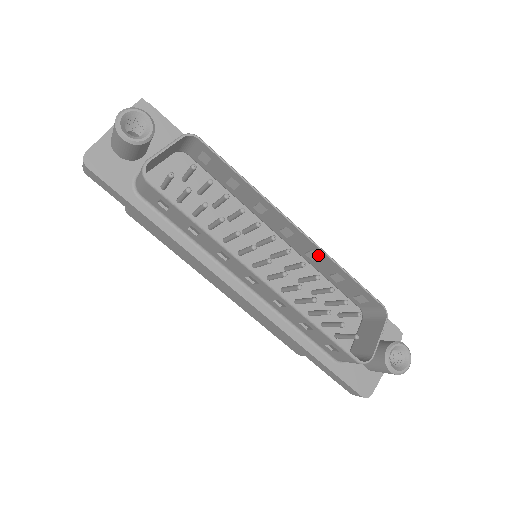
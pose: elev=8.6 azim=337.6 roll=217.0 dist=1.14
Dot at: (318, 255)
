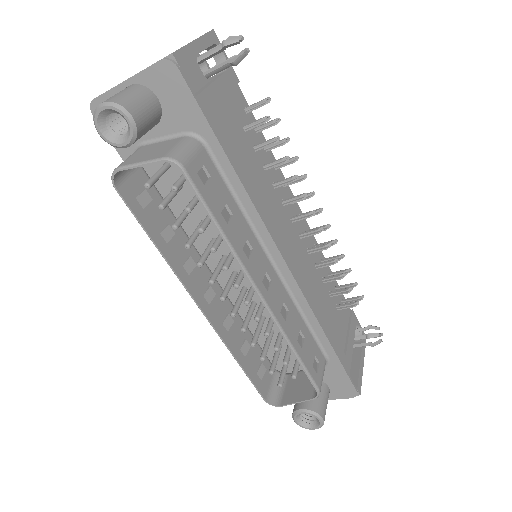
Dot at: (281, 319)
